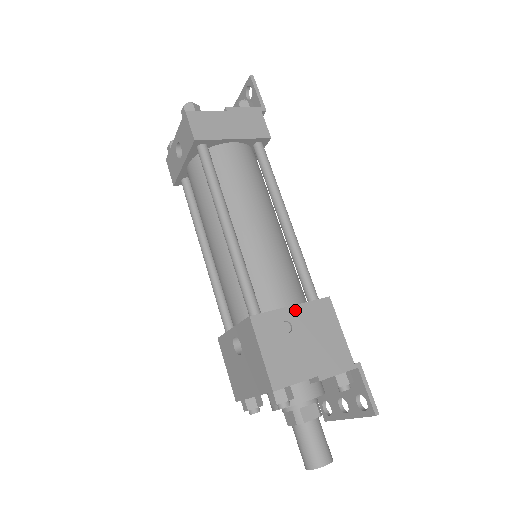
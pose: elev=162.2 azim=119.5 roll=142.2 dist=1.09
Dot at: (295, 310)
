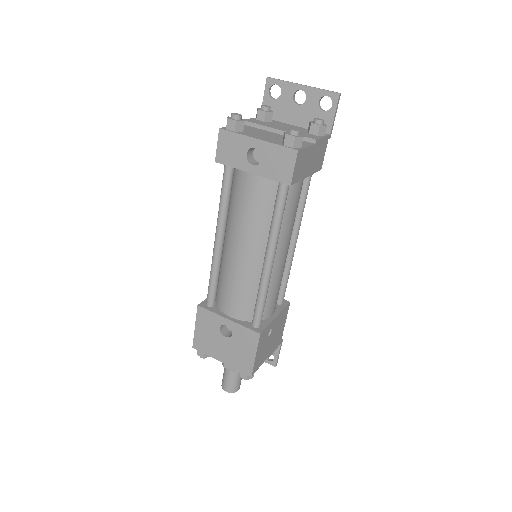
Dot at: (276, 319)
